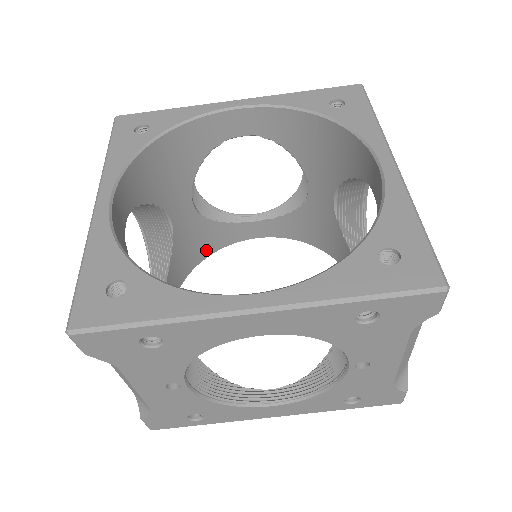
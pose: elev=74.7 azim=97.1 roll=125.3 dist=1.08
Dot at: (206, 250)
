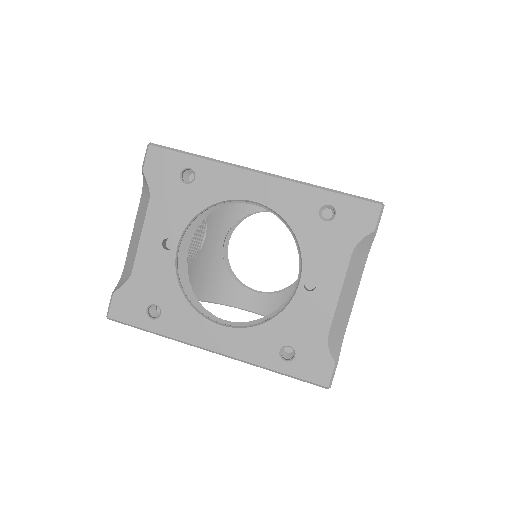
Dot at: (210, 293)
